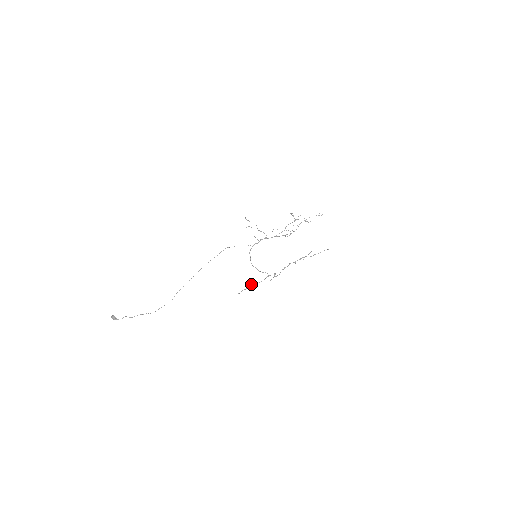
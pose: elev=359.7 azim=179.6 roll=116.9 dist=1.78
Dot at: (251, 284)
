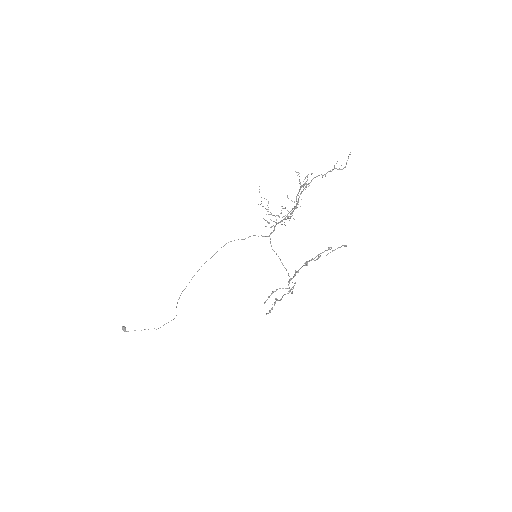
Dot at: occluded
